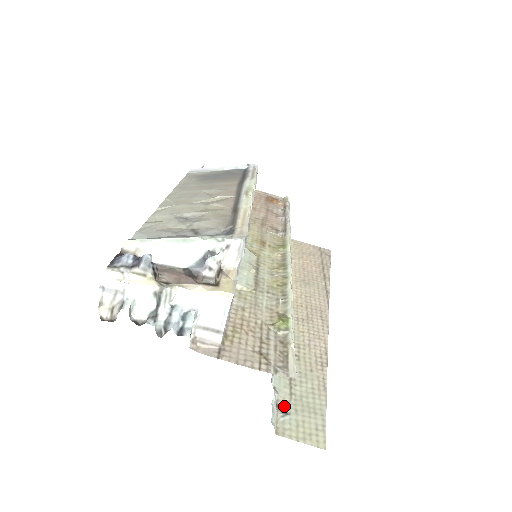
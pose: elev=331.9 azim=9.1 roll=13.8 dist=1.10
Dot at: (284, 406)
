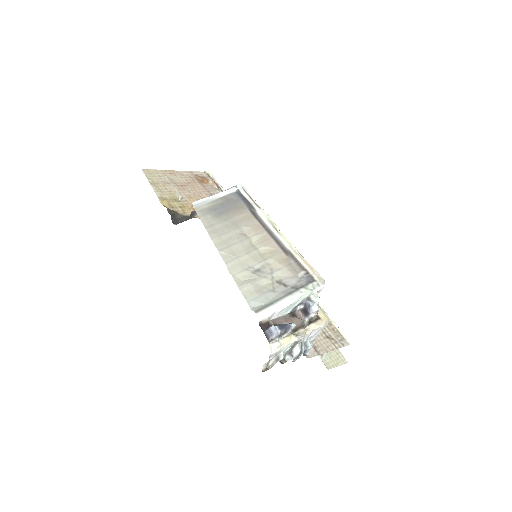
Dot at: occluded
